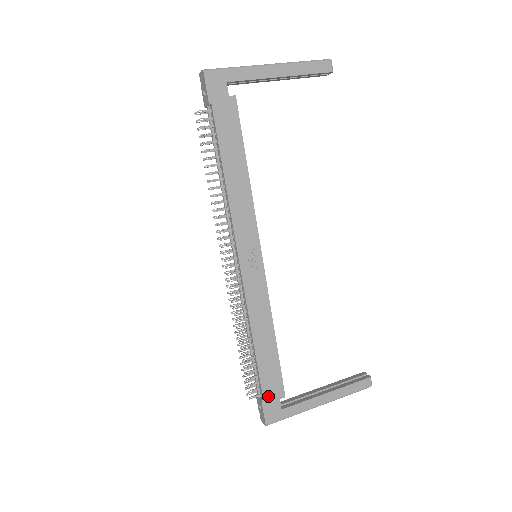
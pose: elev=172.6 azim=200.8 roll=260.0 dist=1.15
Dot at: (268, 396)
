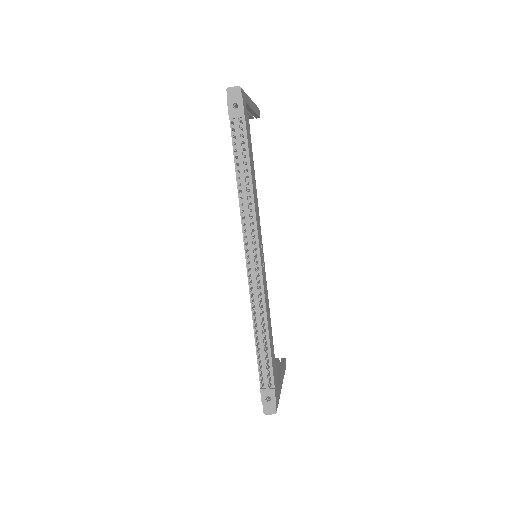
Dot at: (275, 383)
